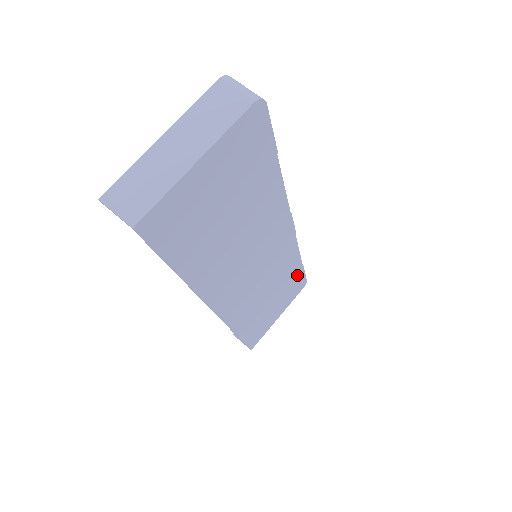
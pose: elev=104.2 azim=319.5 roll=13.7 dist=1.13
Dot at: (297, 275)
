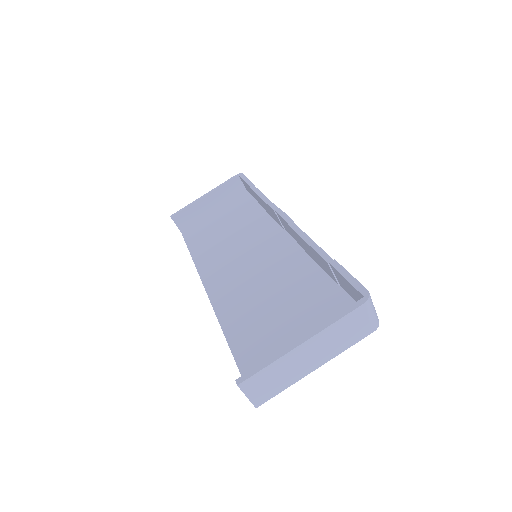
Dot at: occluded
